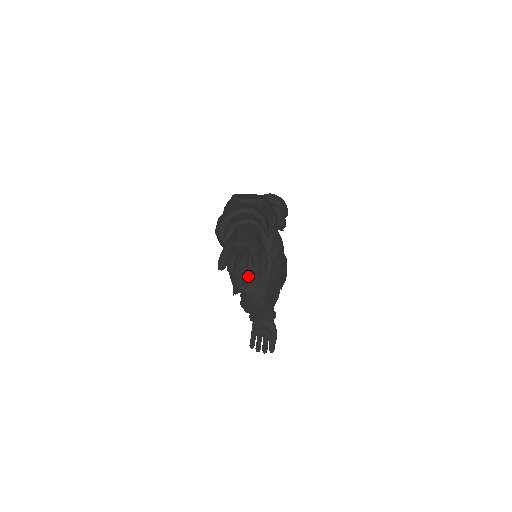
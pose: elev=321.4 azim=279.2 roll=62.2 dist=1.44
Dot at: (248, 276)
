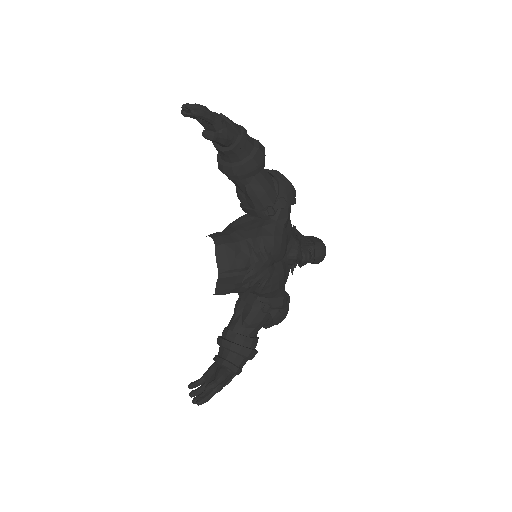
Dot at: (224, 231)
